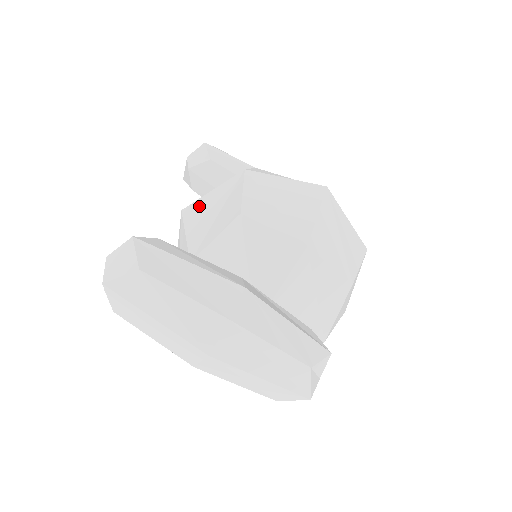
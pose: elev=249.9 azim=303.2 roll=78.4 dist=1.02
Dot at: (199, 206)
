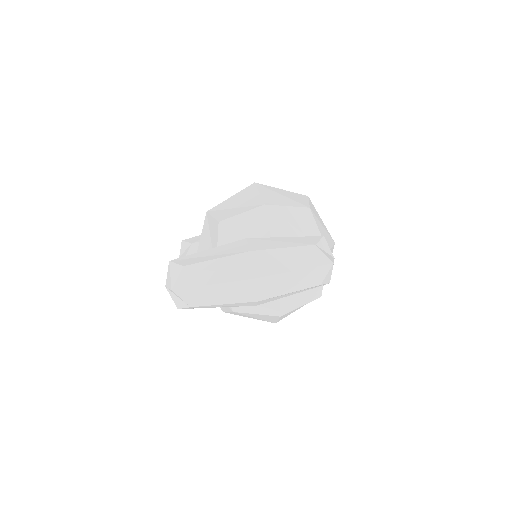
Dot at: occluded
